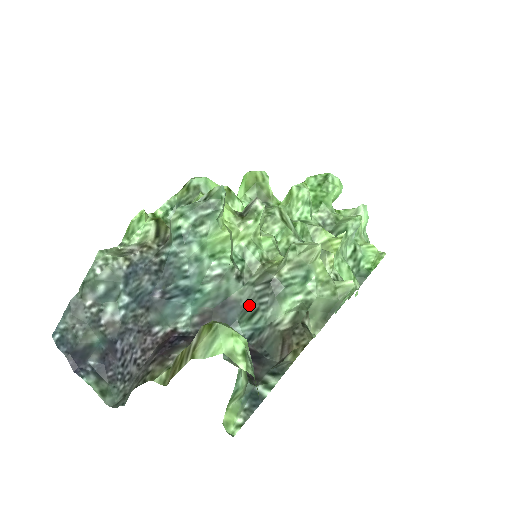
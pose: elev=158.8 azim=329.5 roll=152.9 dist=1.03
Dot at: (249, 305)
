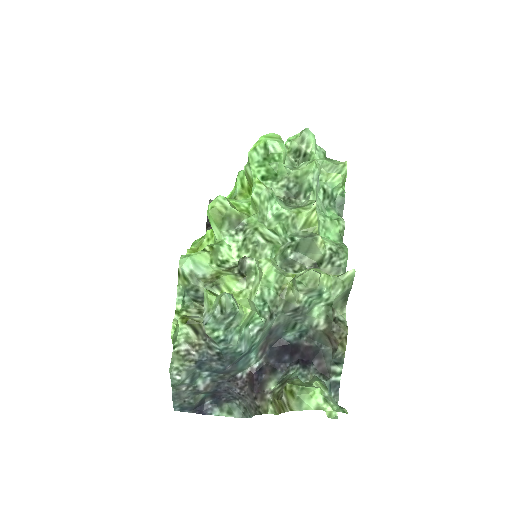
Dot at: (288, 323)
